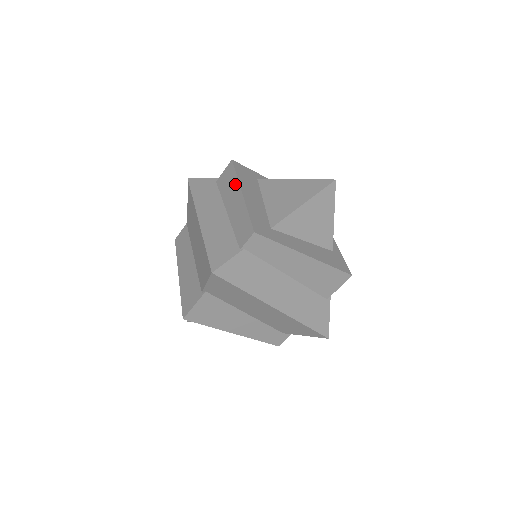
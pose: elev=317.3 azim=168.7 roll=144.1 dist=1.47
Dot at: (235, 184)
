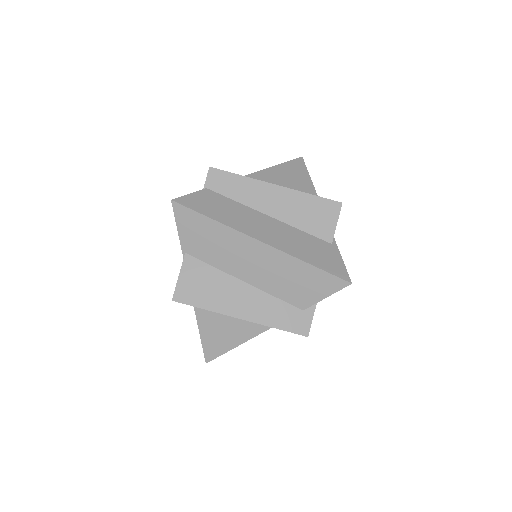
Dot at: occluded
